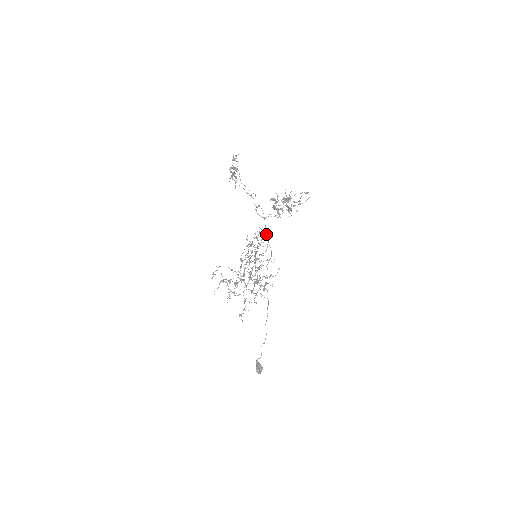
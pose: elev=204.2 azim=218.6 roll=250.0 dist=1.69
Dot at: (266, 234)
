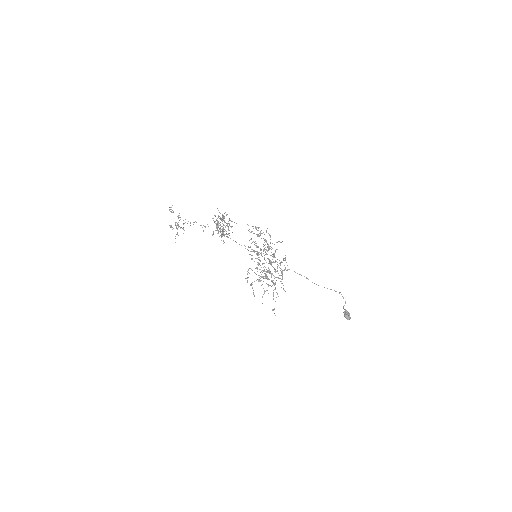
Dot at: occluded
